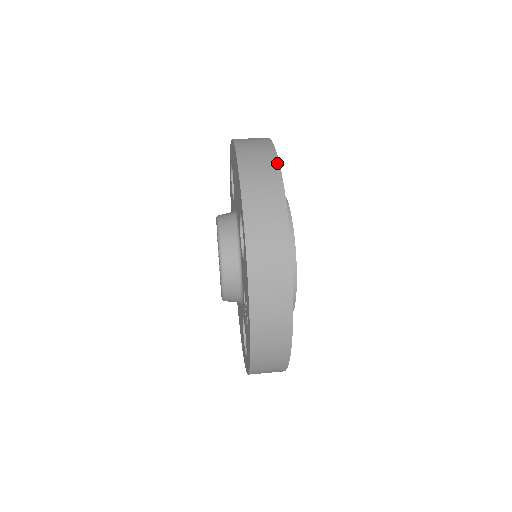
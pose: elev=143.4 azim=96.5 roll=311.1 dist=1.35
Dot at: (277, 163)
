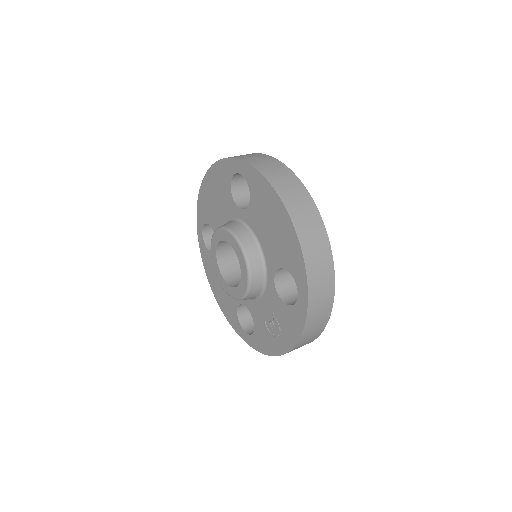
Dot at: (326, 236)
